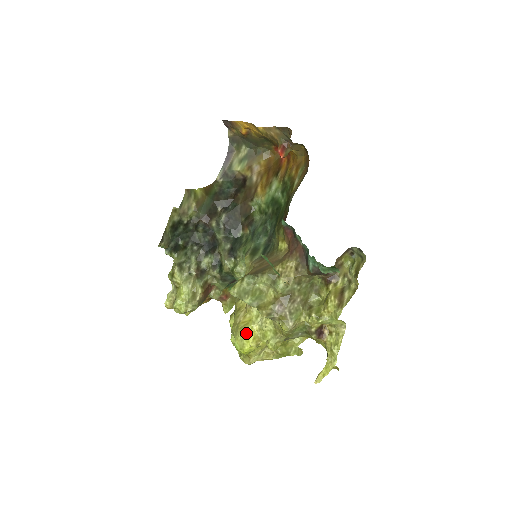
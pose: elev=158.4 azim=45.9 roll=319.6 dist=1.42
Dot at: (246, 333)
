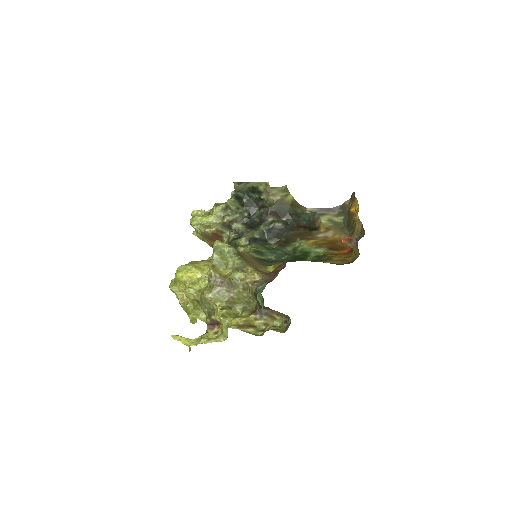
Dot at: (191, 269)
